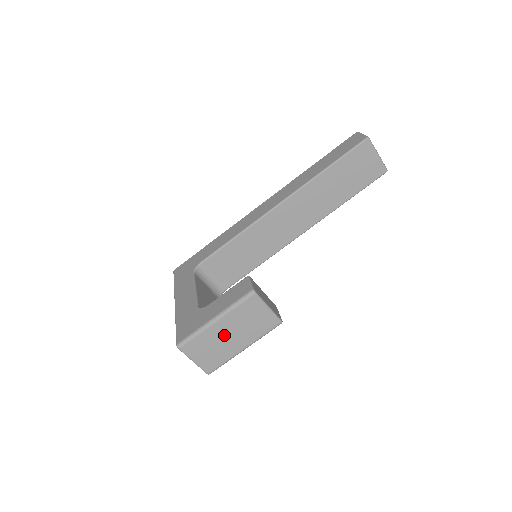
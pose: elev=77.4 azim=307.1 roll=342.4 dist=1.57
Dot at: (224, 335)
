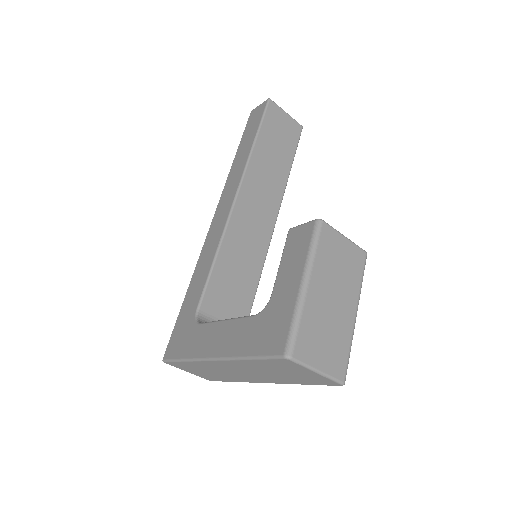
Dot at: (327, 303)
